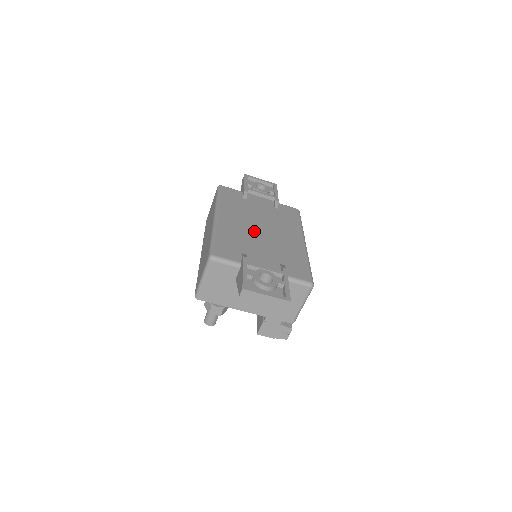
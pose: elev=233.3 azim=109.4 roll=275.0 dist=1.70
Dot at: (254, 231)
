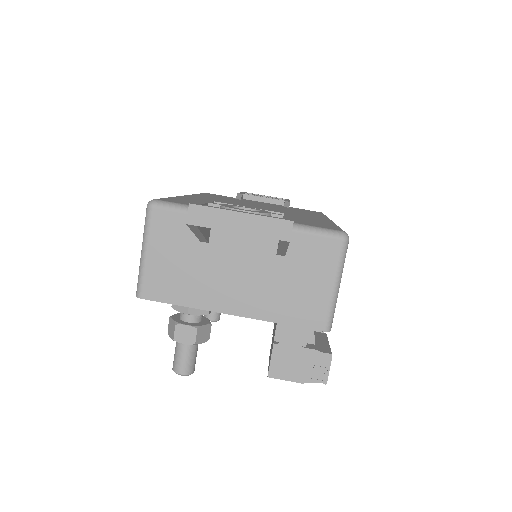
Dot at: (243, 205)
